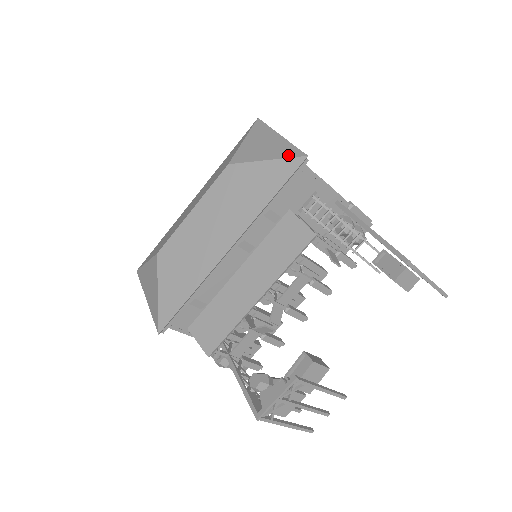
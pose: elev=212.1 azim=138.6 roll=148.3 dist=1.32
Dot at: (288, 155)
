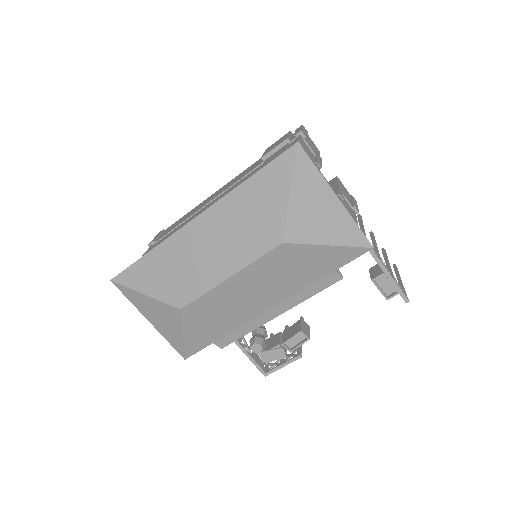
Dot at: (353, 242)
